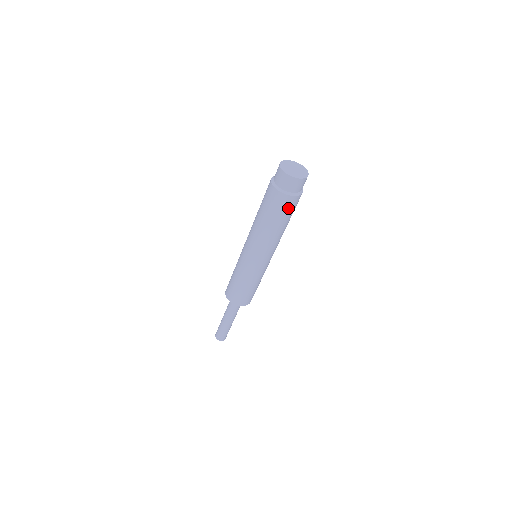
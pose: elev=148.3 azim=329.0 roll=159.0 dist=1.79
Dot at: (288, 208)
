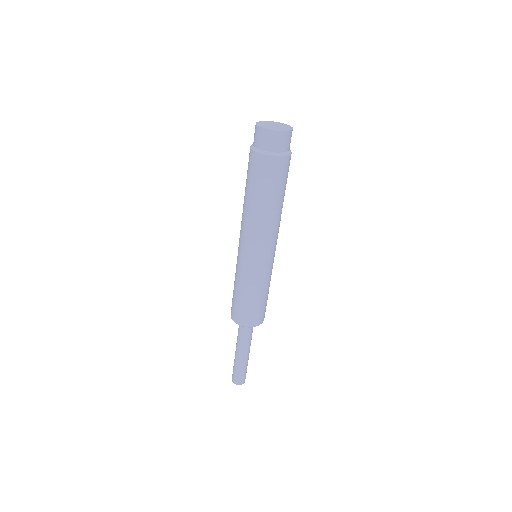
Dot at: (281, 174)
